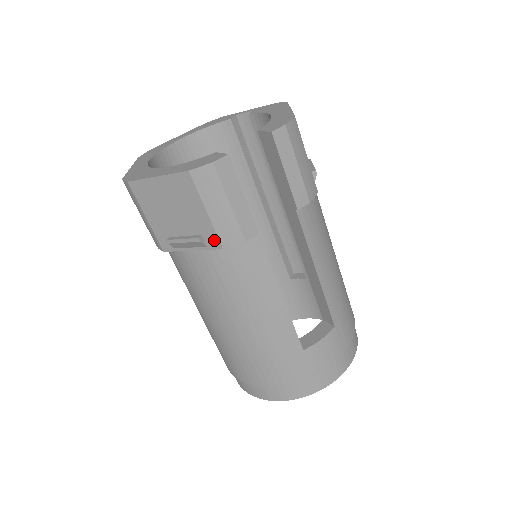
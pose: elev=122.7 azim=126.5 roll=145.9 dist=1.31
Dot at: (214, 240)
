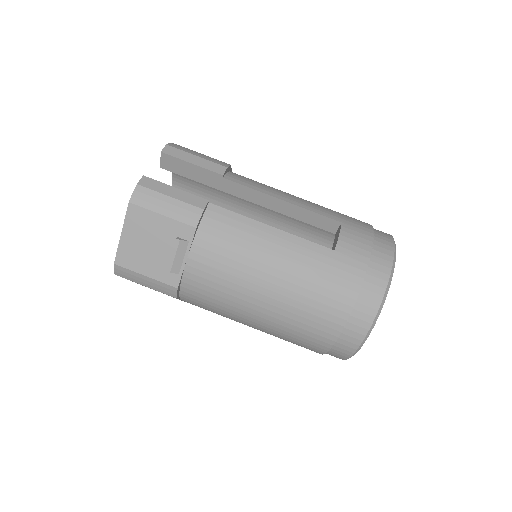
Dot at: (186, 229)
